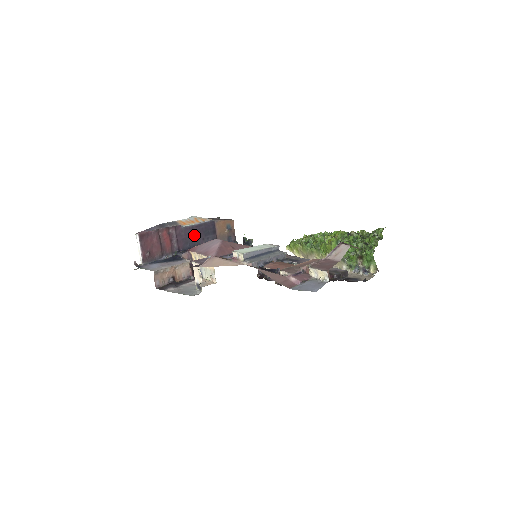
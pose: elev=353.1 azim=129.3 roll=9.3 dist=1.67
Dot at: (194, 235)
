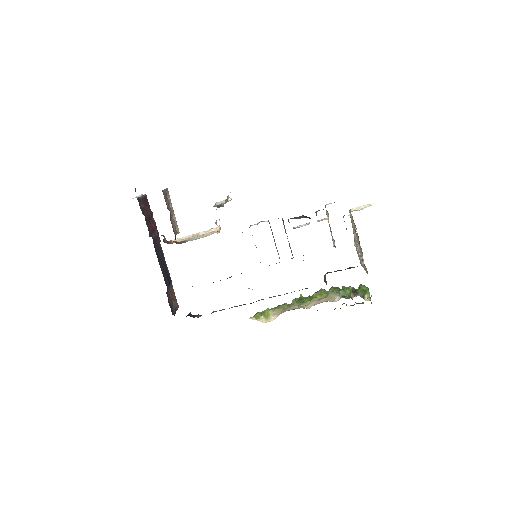
Dot at: (161, 259)
